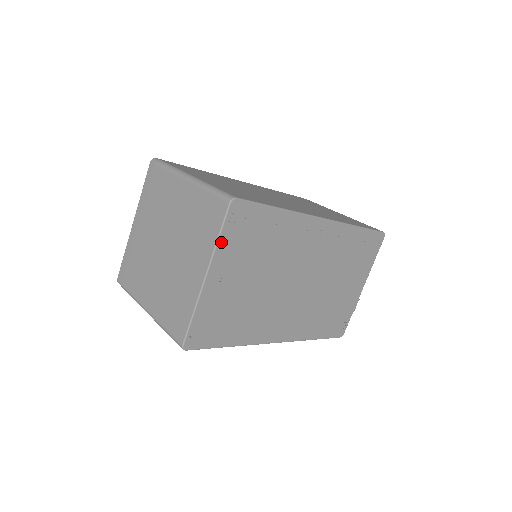
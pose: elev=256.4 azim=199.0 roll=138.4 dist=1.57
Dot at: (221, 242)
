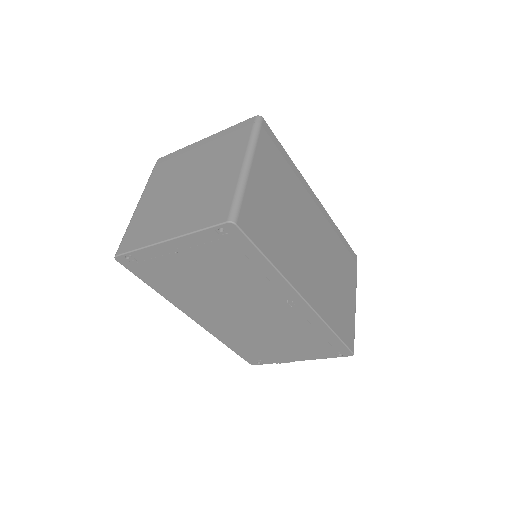
Dot at: (198, 235)
